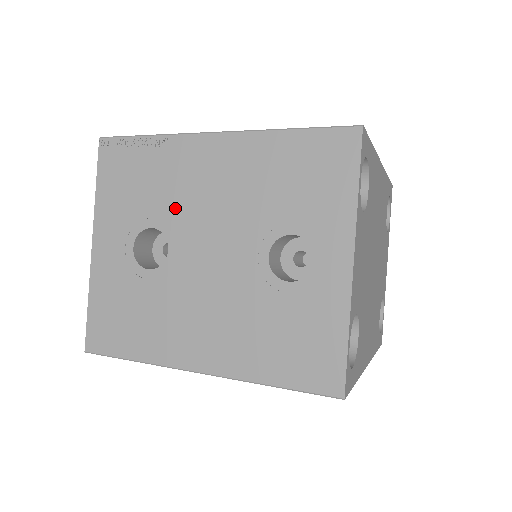
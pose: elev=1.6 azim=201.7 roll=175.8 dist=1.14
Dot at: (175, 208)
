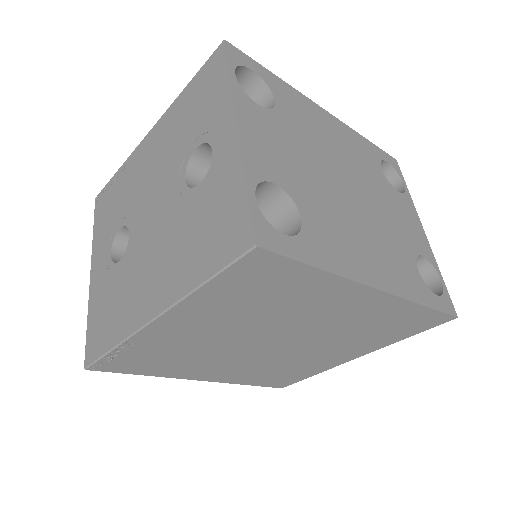
Dot at: (131, 201)
